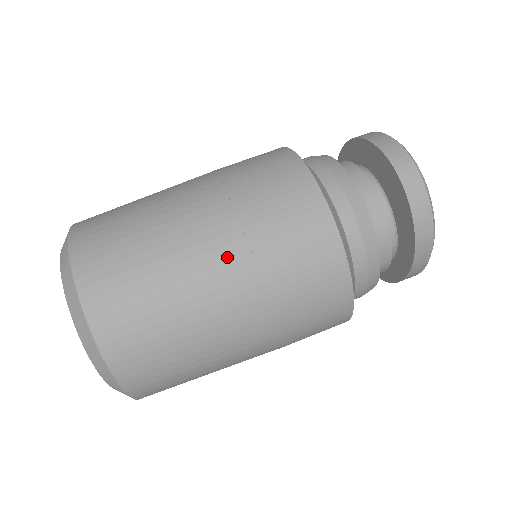
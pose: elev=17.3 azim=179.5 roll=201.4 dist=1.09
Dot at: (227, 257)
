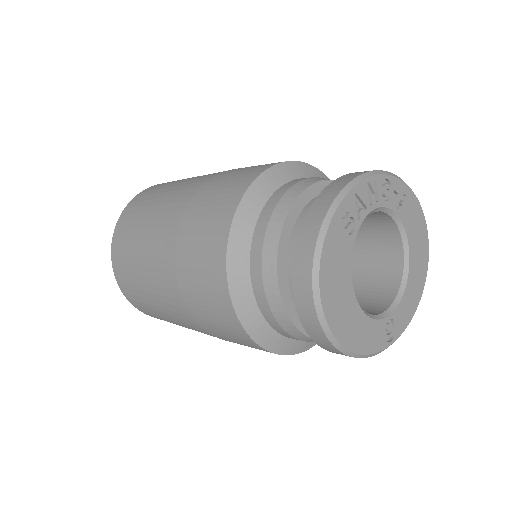
Dot at: (172, 296)
